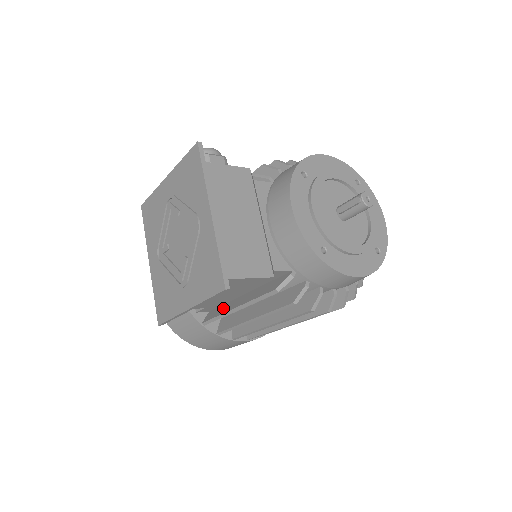
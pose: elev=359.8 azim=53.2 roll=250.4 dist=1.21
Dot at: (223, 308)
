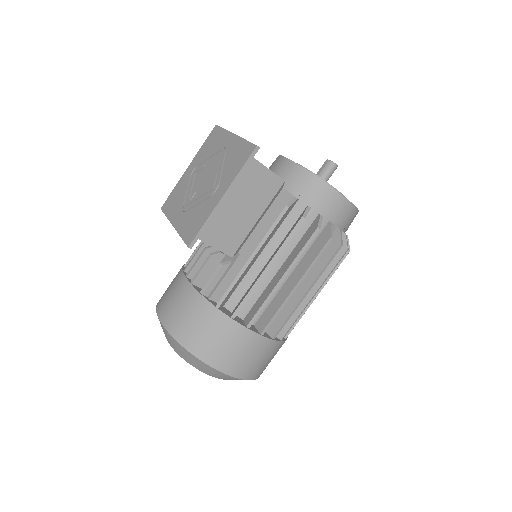
Dot at: occluded
